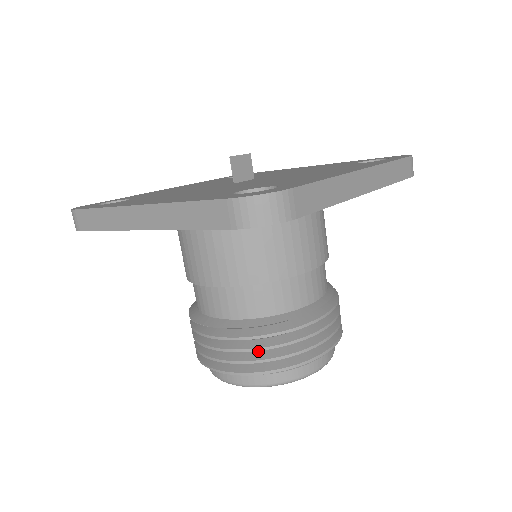
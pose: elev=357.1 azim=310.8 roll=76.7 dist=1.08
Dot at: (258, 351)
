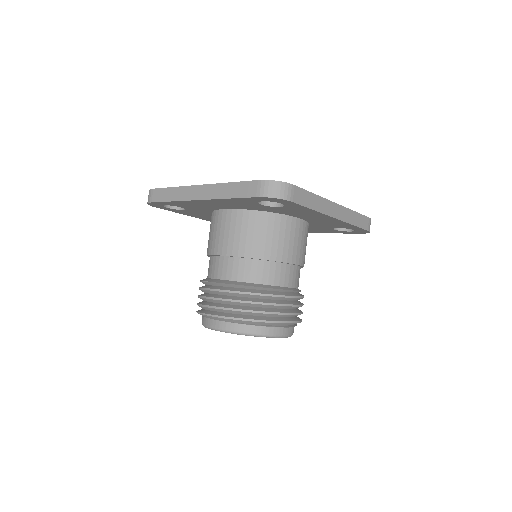
Dot at: (243, 306)
